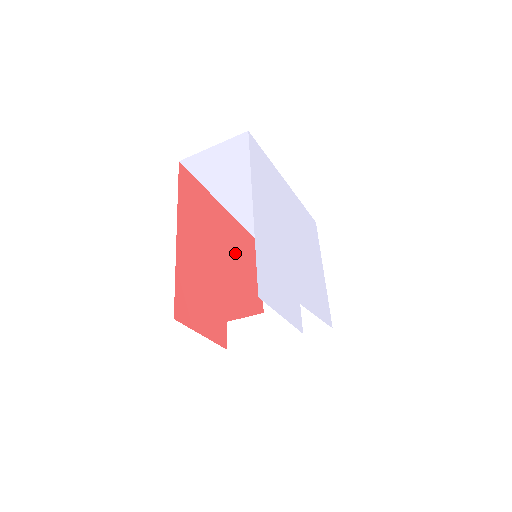
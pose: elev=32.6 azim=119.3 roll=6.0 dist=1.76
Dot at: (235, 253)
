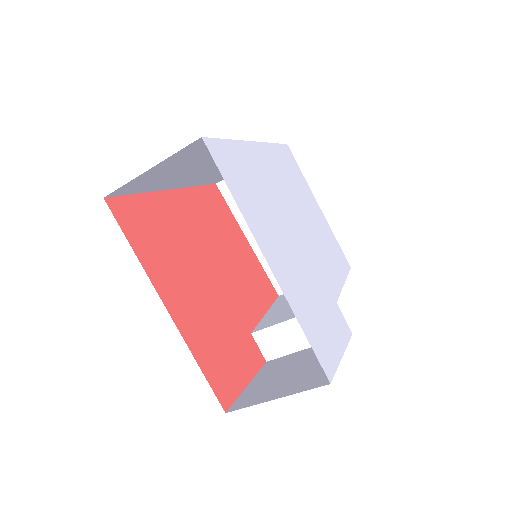
Dot at: (213, 236)
